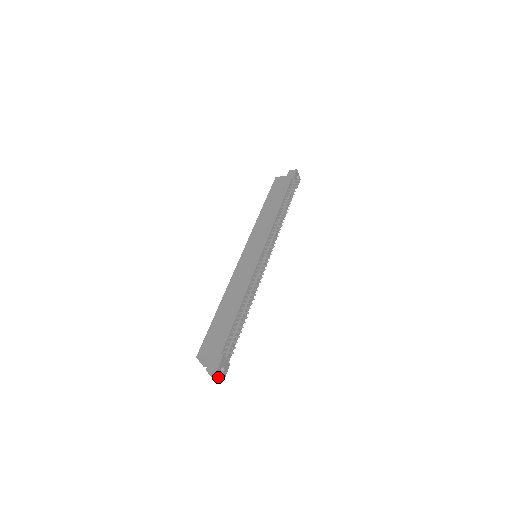
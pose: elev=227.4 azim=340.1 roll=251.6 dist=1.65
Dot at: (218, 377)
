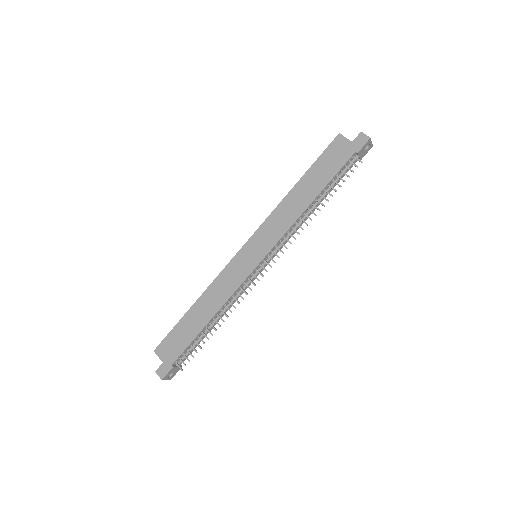
Dot at: occluded
